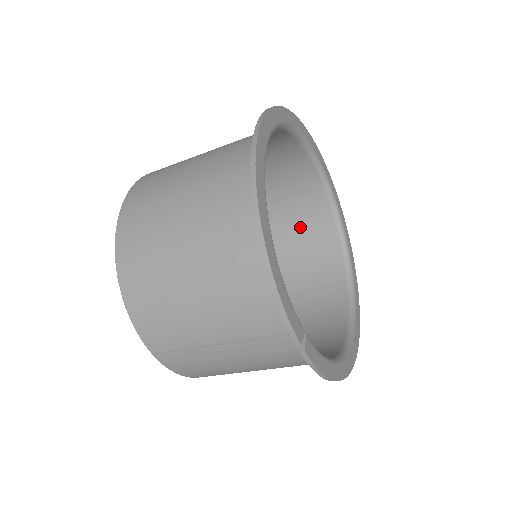
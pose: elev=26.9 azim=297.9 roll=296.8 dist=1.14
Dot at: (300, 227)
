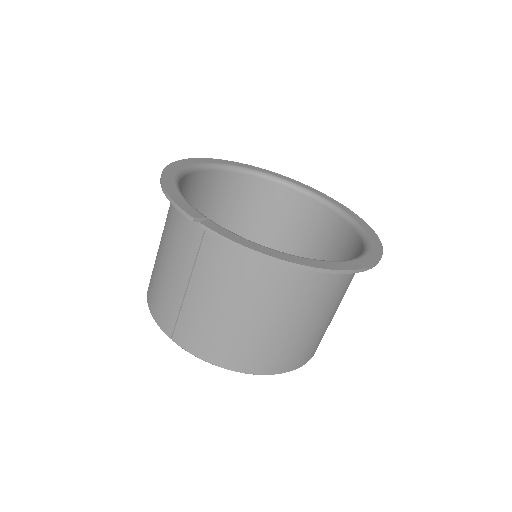
Dot at: (329, 247)
